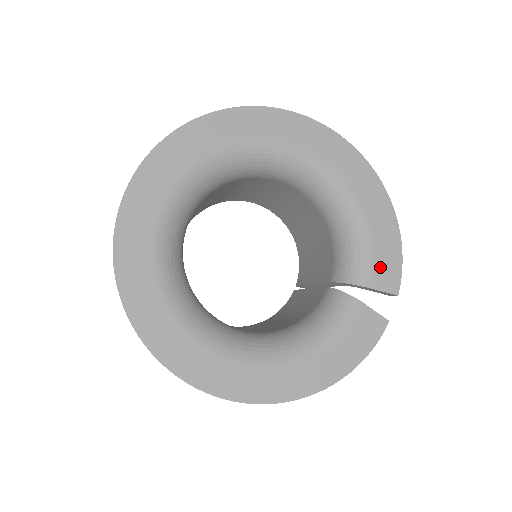
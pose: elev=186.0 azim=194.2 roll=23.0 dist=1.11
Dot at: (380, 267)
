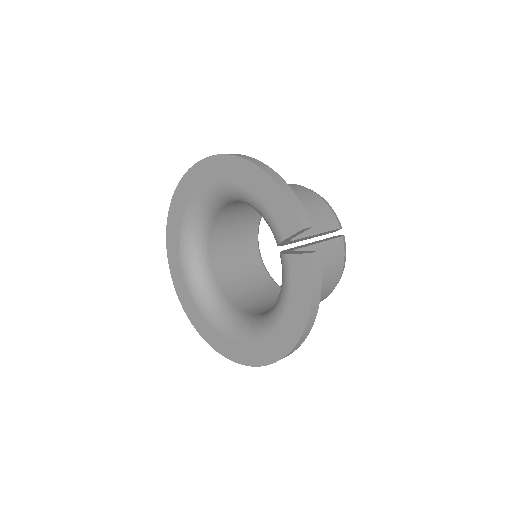
Dot at: (280, 219)
